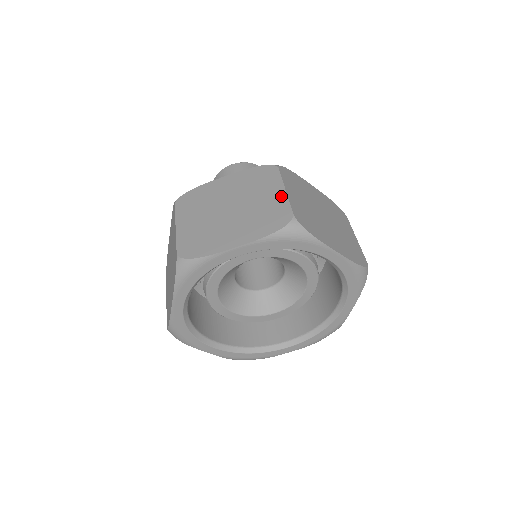
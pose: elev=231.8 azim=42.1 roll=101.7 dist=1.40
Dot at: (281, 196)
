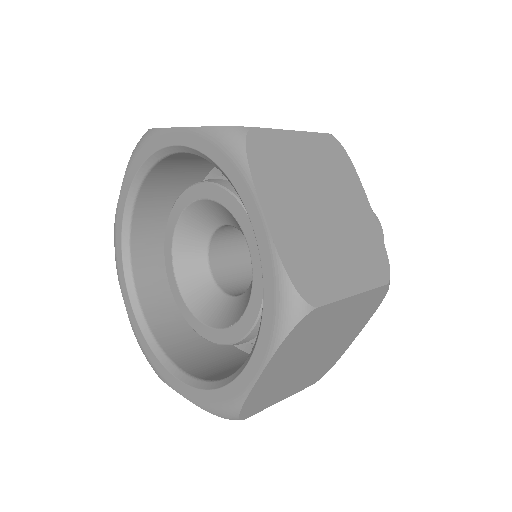
Dot at: occluded
